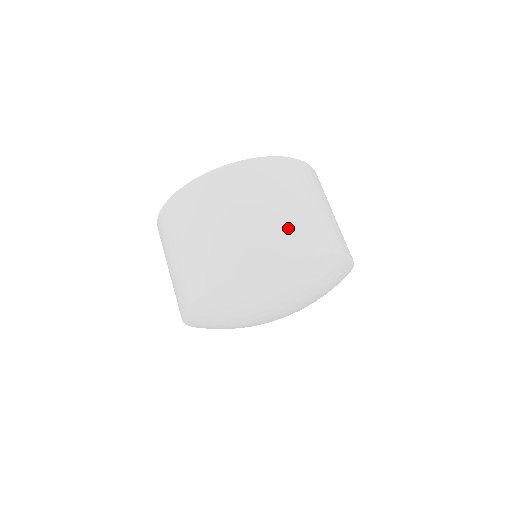
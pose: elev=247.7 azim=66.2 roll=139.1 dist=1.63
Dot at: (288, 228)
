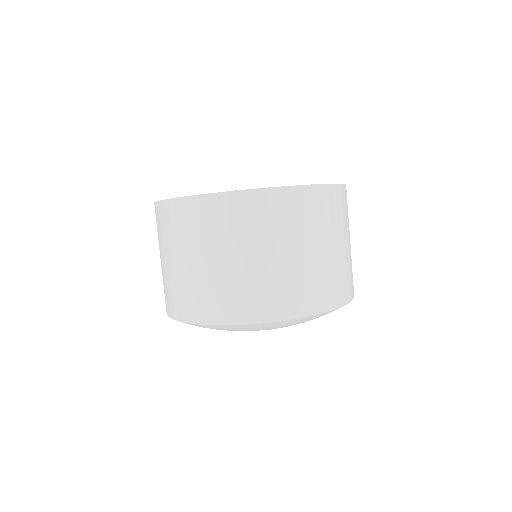
Dot at: (315, 280)
